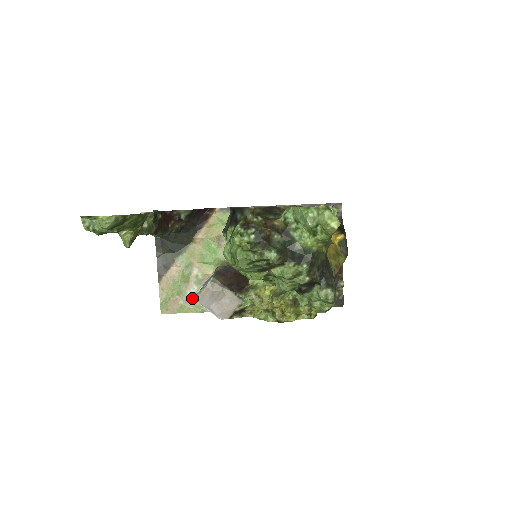
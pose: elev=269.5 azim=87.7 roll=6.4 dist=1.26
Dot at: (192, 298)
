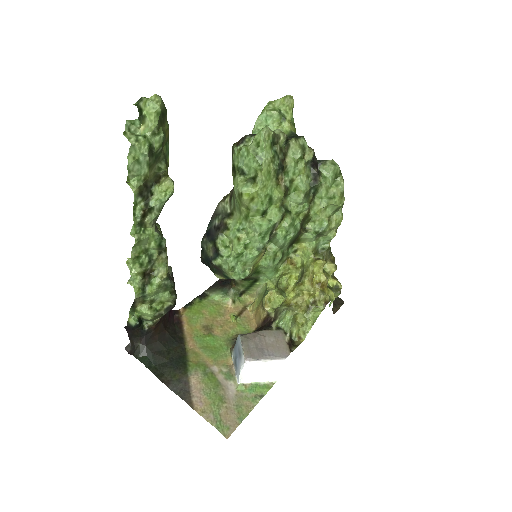
Dot at: (239, 395)
